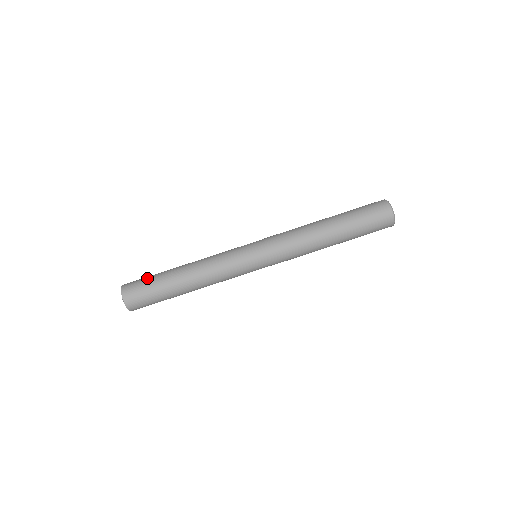
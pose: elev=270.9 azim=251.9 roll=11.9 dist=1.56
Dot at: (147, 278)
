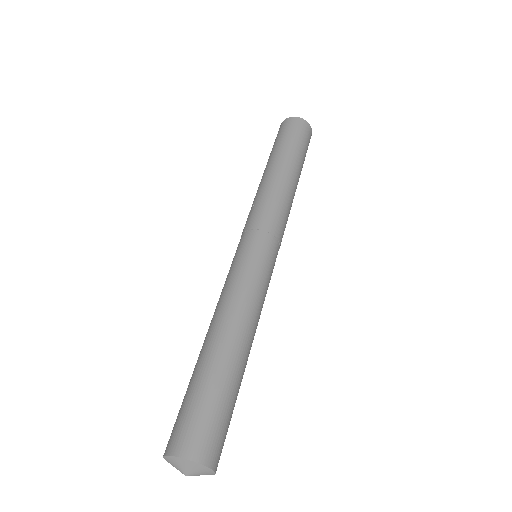
Dot at: occluded
